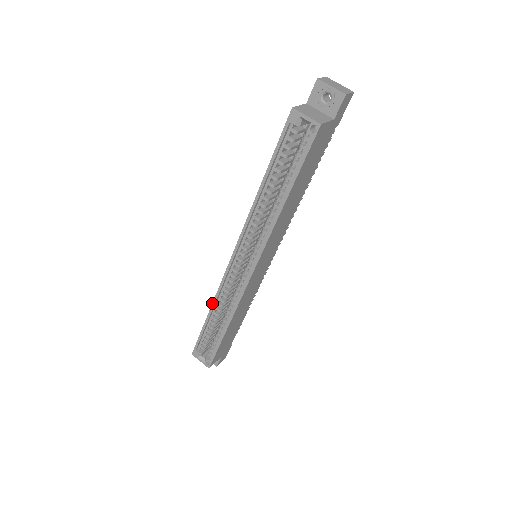
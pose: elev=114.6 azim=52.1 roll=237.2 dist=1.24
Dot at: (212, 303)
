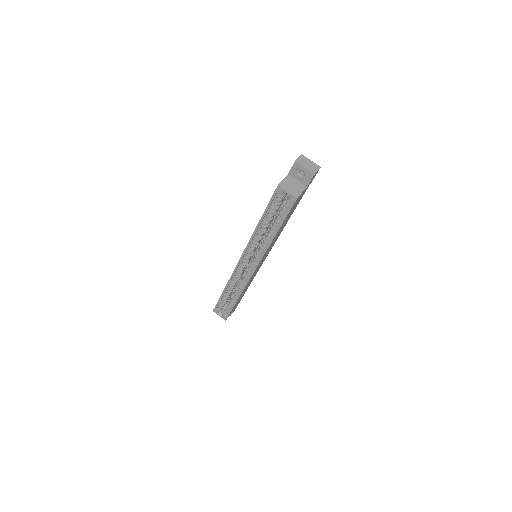
Dot at: (226, 284)
